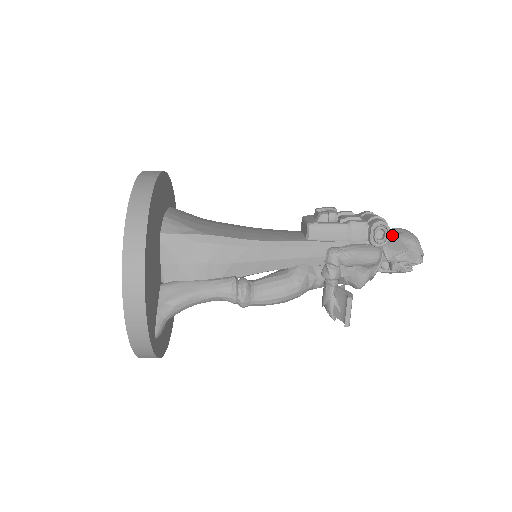
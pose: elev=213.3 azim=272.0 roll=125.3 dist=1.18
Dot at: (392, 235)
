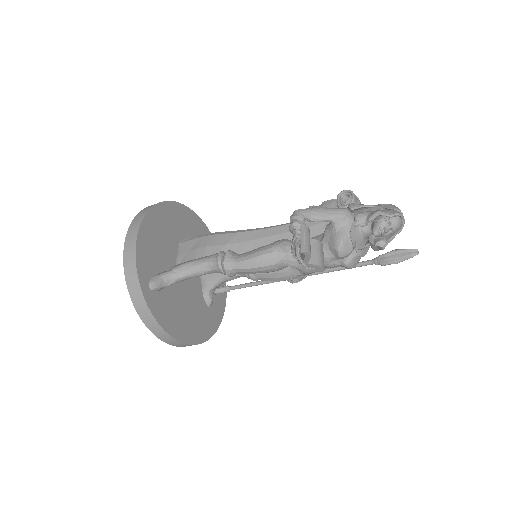
Dot at: occluded
